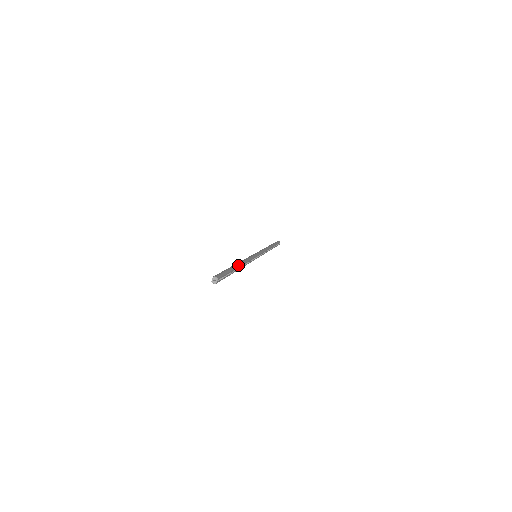
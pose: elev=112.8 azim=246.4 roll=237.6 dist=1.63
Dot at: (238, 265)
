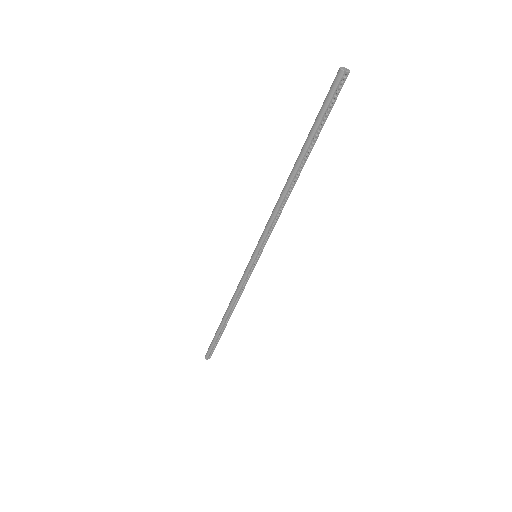
Dot at: occluded
